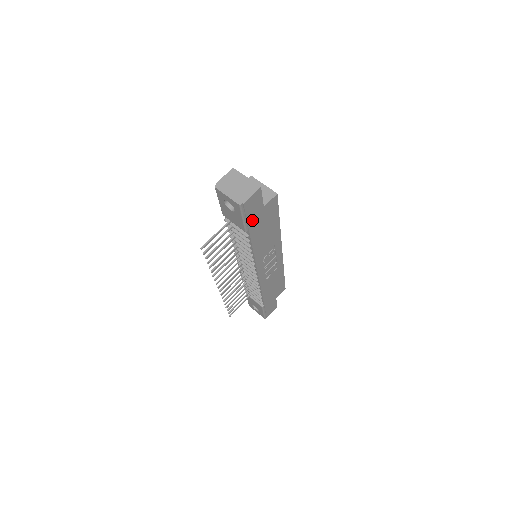
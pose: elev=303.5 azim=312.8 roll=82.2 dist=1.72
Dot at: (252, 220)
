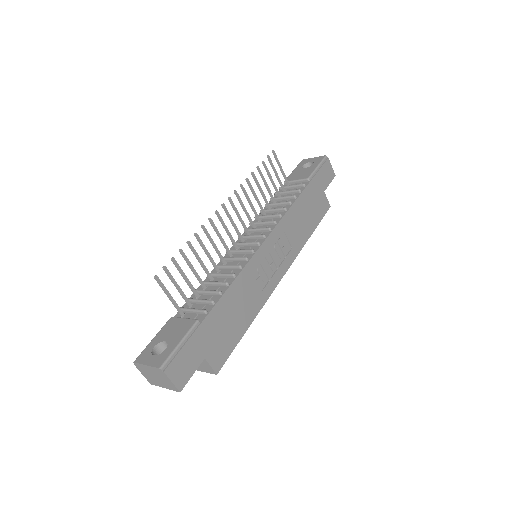
Dot at: (317, 180)
